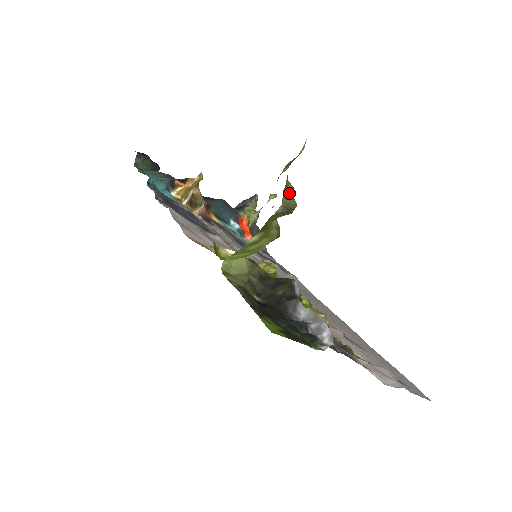
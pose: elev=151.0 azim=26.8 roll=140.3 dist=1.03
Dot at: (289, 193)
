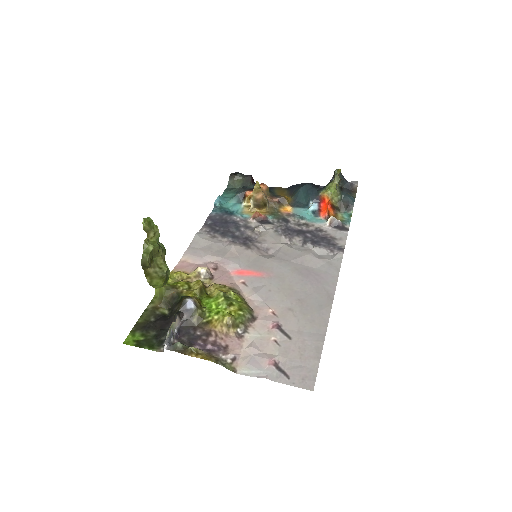
Dot at: (146, 253)
